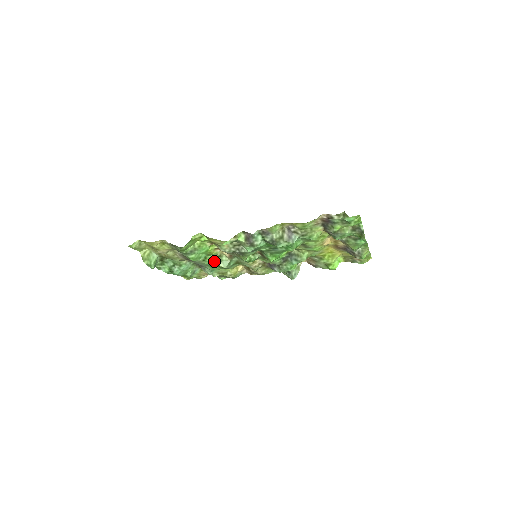
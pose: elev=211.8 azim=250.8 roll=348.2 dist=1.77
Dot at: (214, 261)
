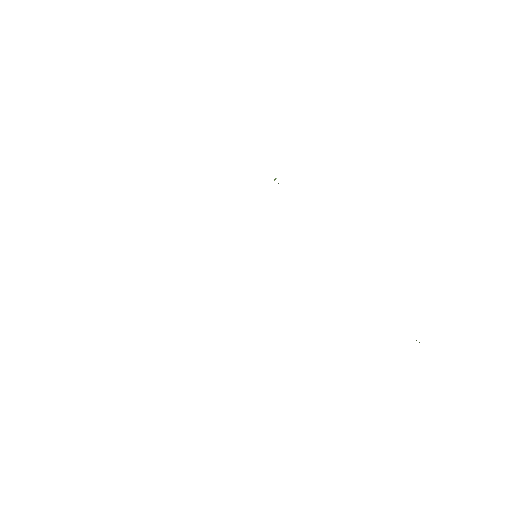
Dot at: occluded
